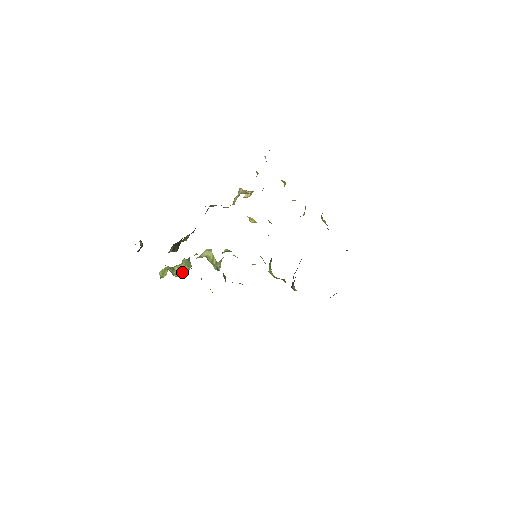
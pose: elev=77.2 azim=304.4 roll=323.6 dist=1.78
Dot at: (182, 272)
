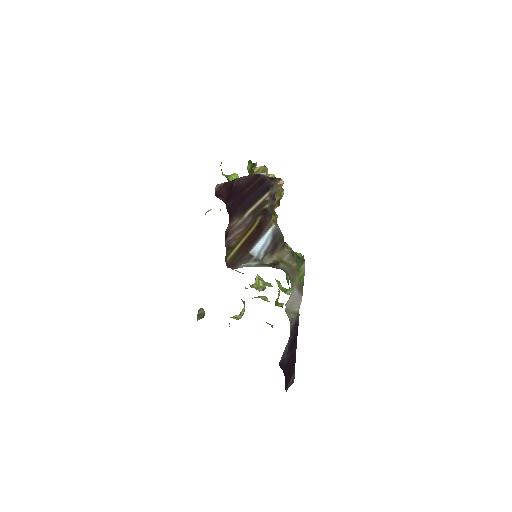
Dot at: occluded
